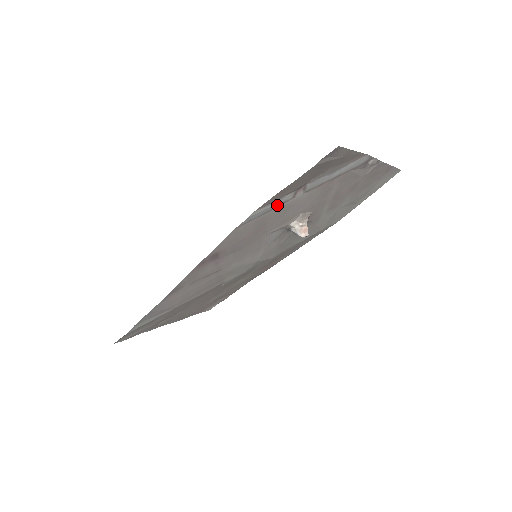
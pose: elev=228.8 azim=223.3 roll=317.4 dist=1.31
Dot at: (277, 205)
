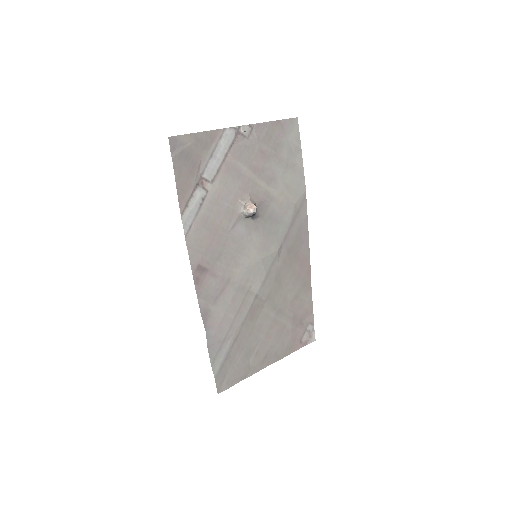
Dot at: (199, 204)
